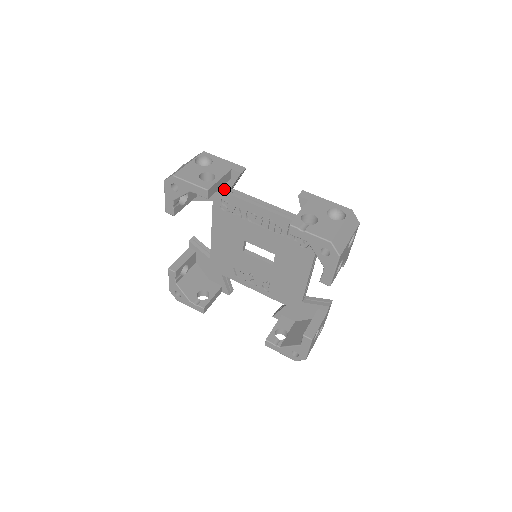
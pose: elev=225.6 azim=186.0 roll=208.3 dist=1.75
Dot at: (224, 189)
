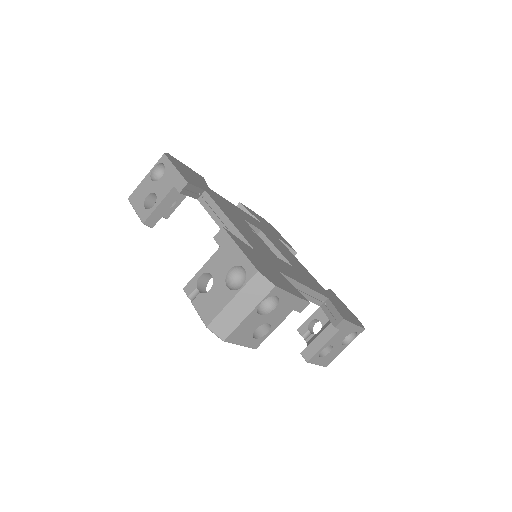
Dot at: occluded
